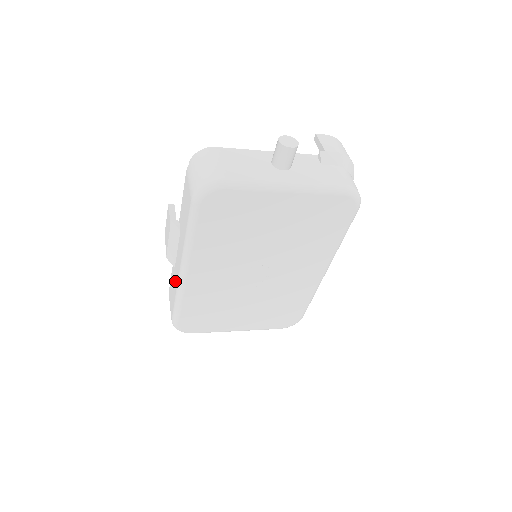
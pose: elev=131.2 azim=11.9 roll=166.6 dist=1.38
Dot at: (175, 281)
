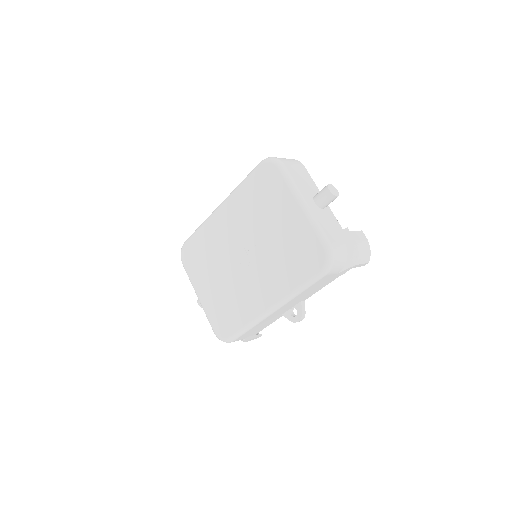
Dot at: occluded
